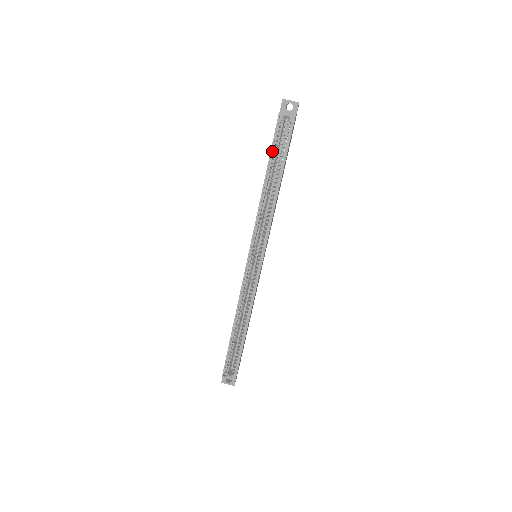
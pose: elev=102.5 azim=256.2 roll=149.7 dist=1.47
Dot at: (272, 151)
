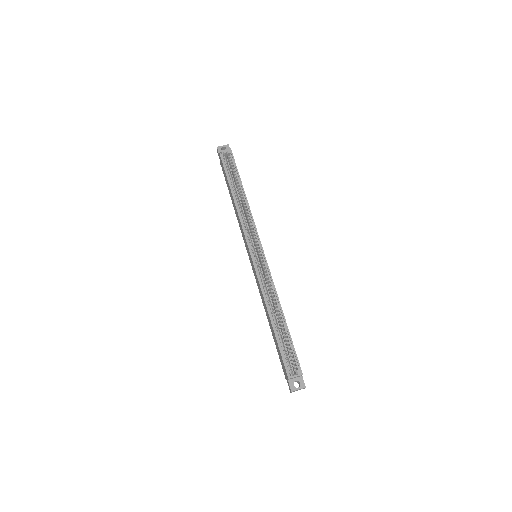
Dot at: (227, 175)
